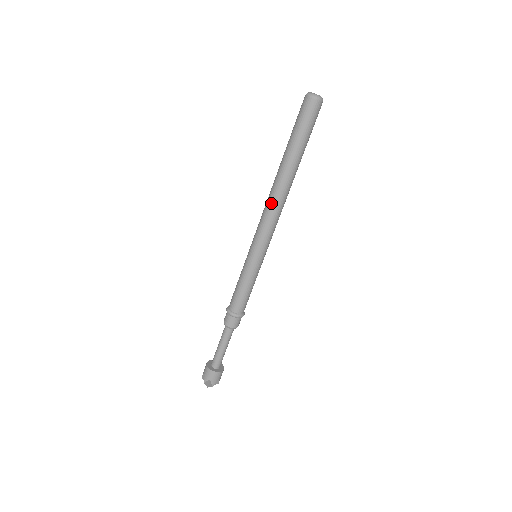
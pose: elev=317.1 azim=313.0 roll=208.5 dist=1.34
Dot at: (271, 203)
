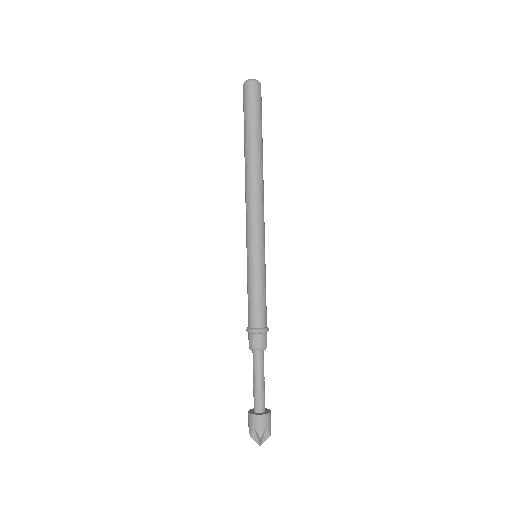
Dot at: (255, 191)
